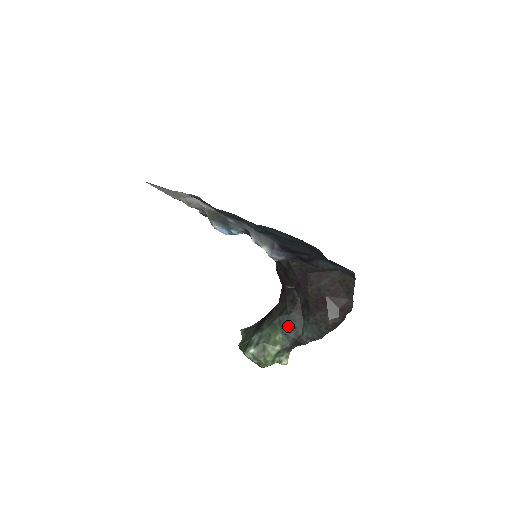
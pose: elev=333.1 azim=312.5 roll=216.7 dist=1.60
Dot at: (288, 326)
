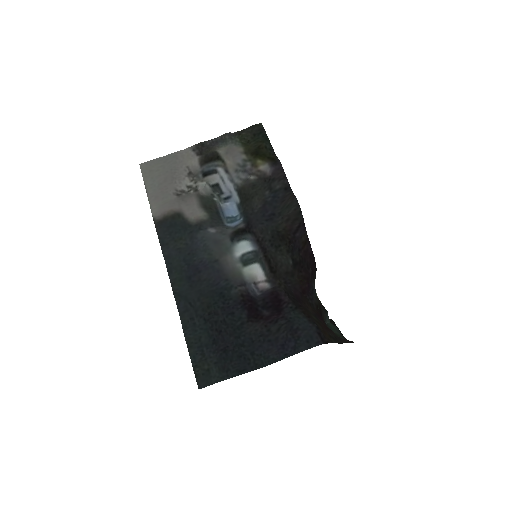
Dot at: occluded
